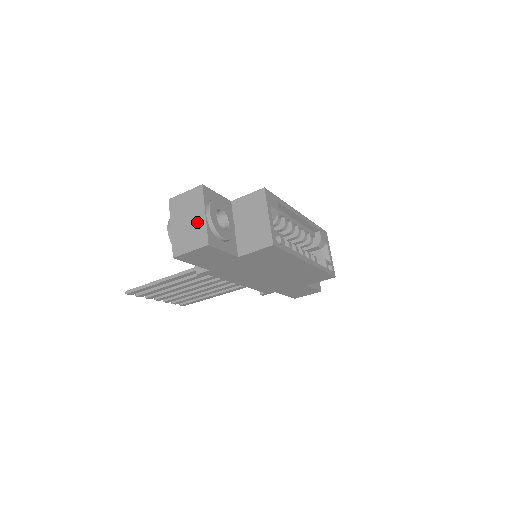
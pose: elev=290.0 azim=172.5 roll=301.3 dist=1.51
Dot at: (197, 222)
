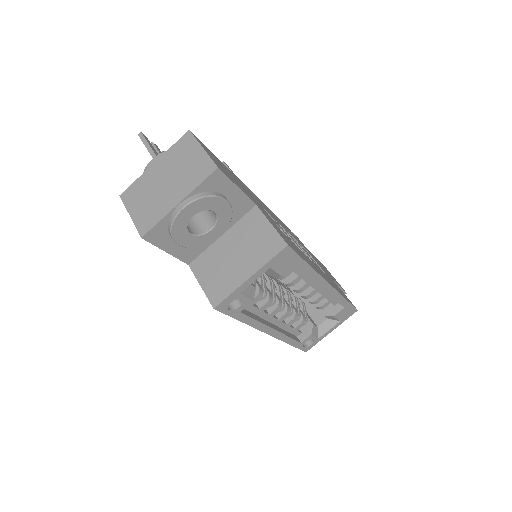
Dot at: (166, 198)
